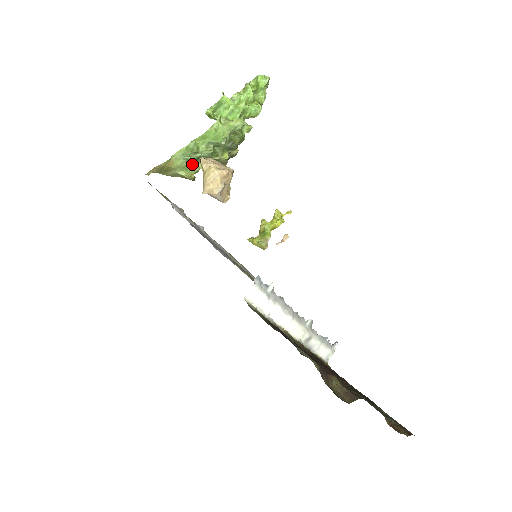
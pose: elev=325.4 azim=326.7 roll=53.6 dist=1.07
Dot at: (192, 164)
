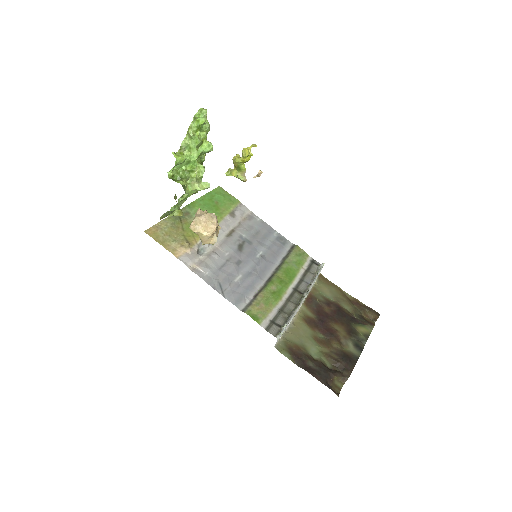
Dot at: occluded
